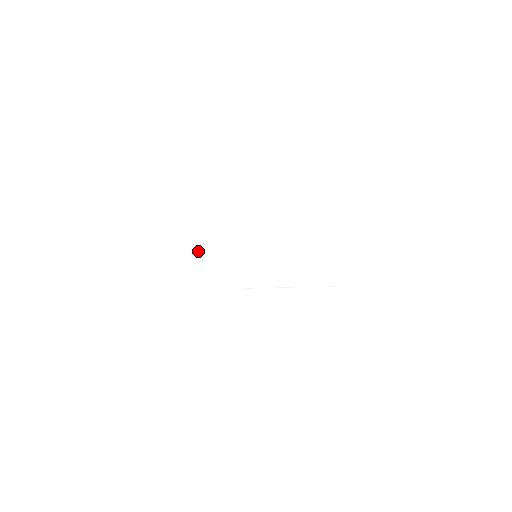
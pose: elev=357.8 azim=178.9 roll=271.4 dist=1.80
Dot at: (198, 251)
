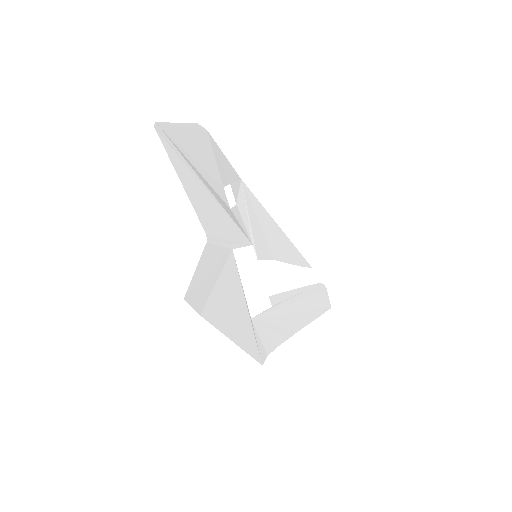
Dot at: (205, 254)
